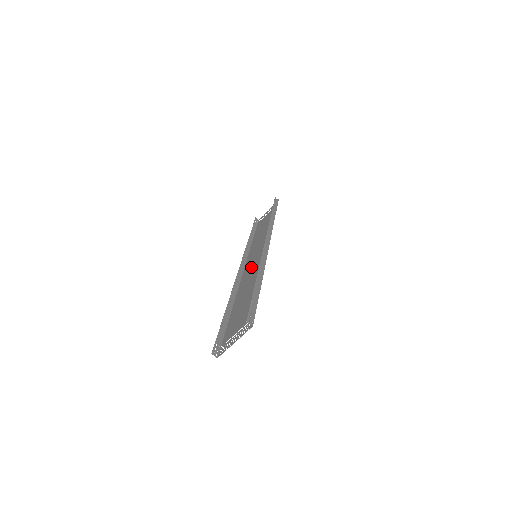
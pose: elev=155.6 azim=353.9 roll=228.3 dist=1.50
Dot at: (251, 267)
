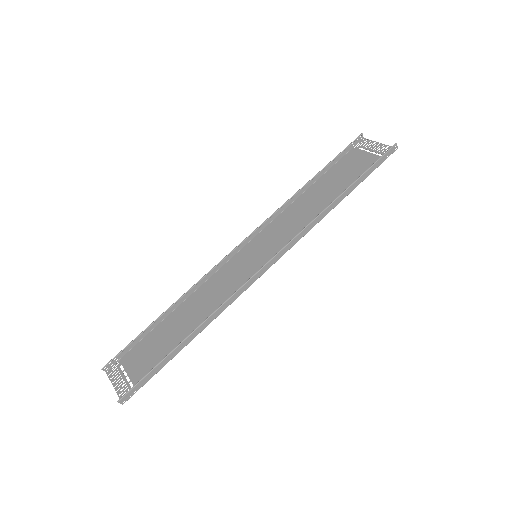
Dot at: (236, 269)
